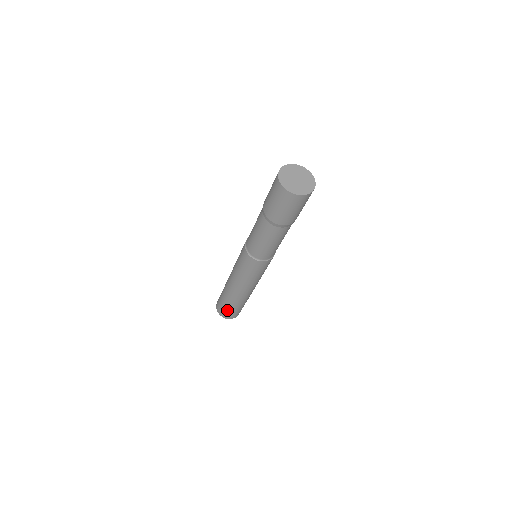
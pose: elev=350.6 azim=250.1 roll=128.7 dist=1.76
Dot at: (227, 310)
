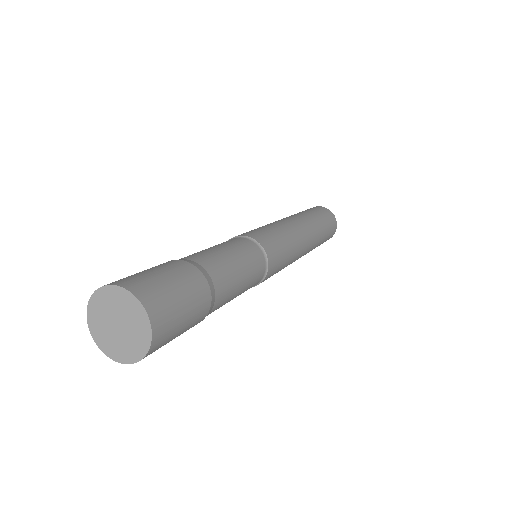
Dot at: occluded
